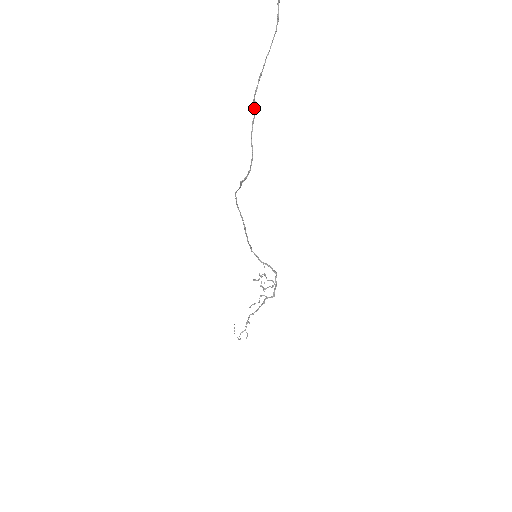
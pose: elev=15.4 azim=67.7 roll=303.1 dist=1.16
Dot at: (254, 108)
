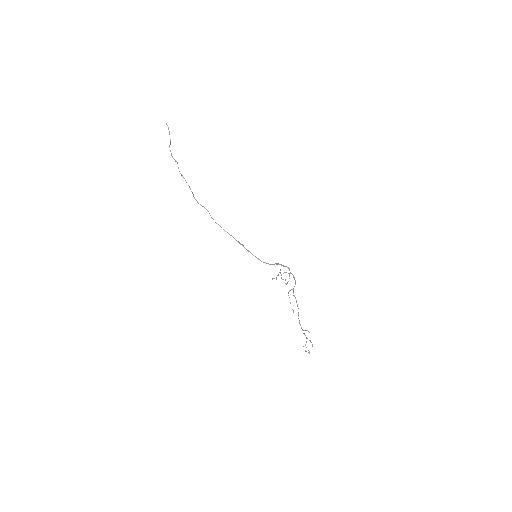
Dot at: occluded
